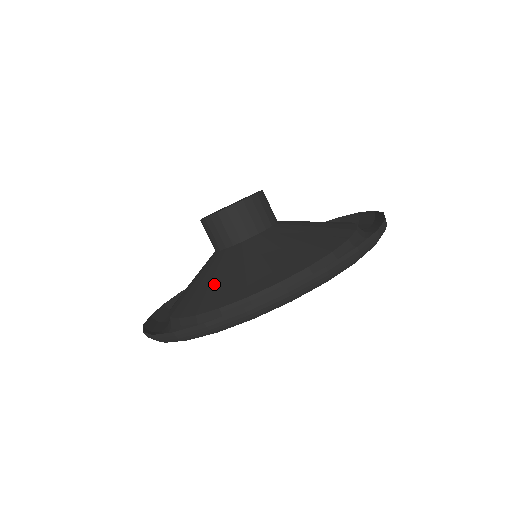
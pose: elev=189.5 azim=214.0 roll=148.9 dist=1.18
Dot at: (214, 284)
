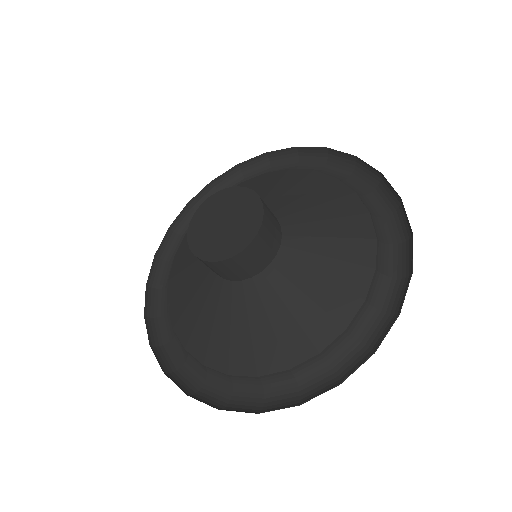
Dot at: (281, 327)
